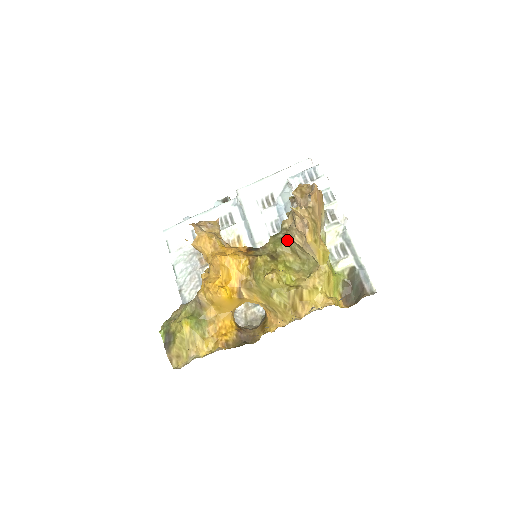
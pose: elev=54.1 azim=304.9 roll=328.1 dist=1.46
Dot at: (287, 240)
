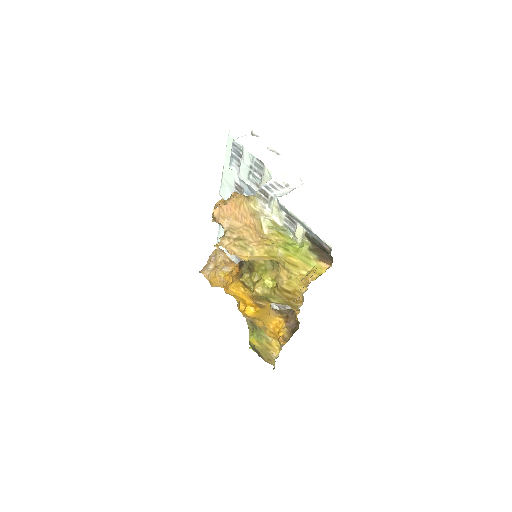
Dot at: occluded
